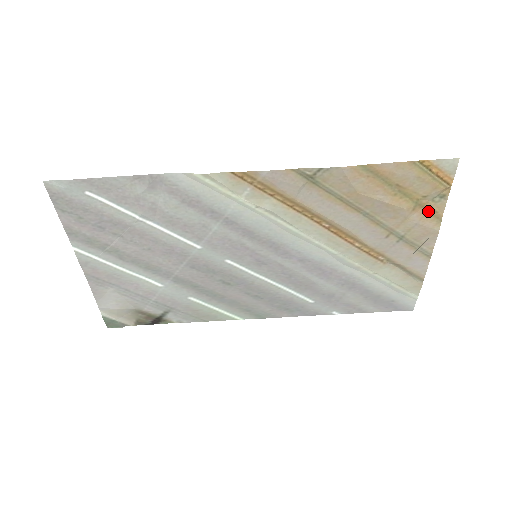
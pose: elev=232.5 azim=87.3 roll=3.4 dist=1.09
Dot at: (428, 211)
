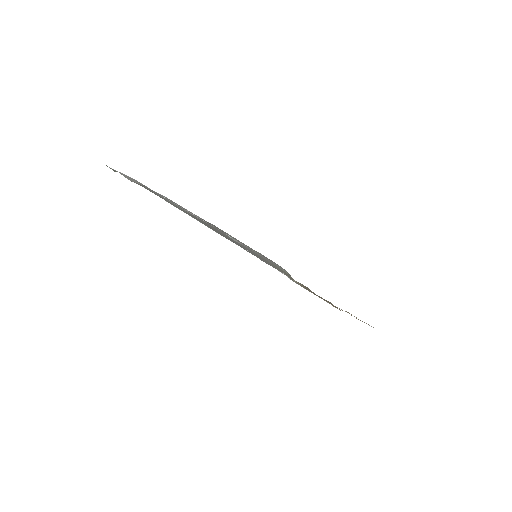
Dot at: occluded
